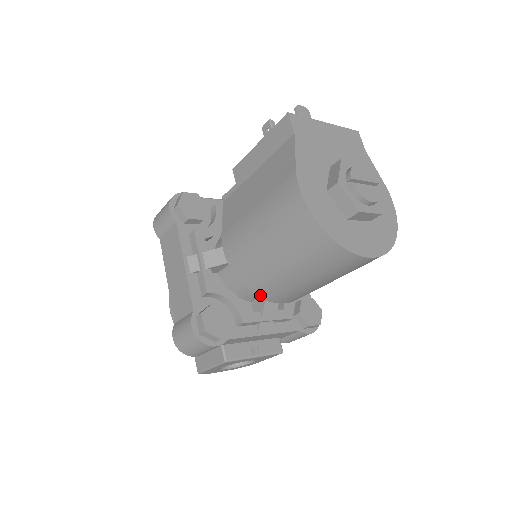
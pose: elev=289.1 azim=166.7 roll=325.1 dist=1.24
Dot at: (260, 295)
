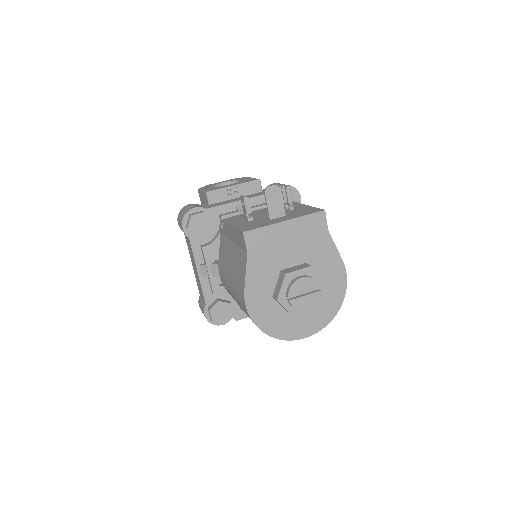
Dot at: occluded
